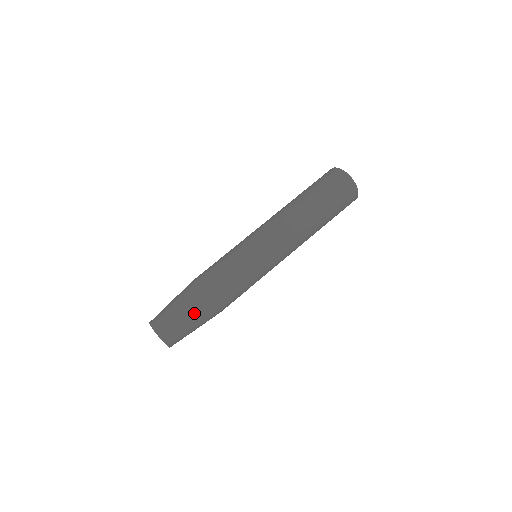
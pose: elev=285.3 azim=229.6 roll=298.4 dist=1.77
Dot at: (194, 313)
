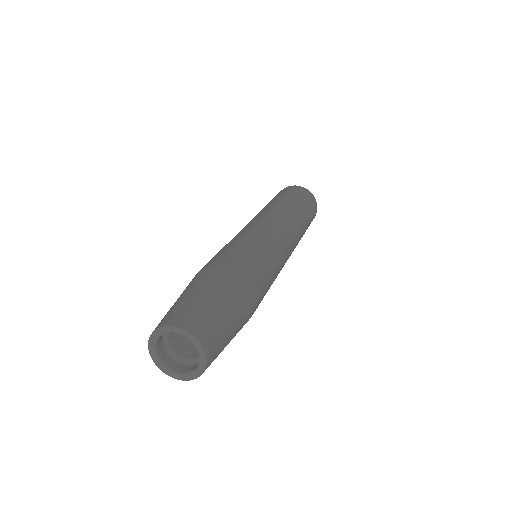
Dot at: (193, 285)
